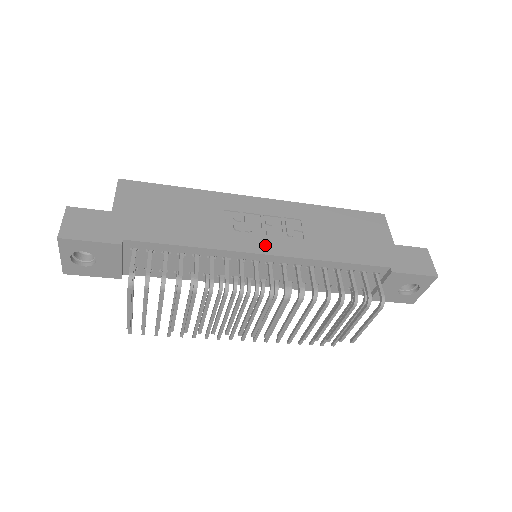
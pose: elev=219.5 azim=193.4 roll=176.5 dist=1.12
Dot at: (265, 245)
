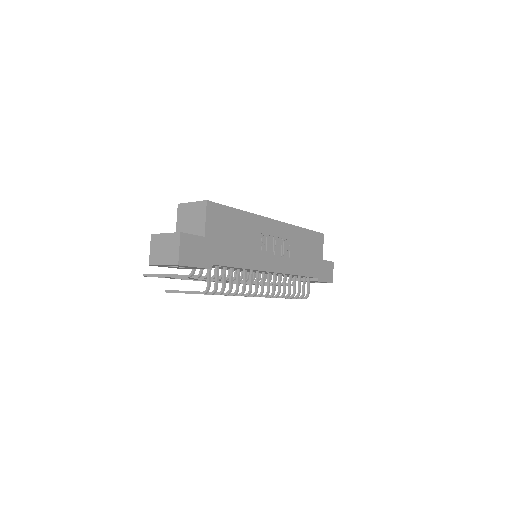
Dot at: (274, 264)
